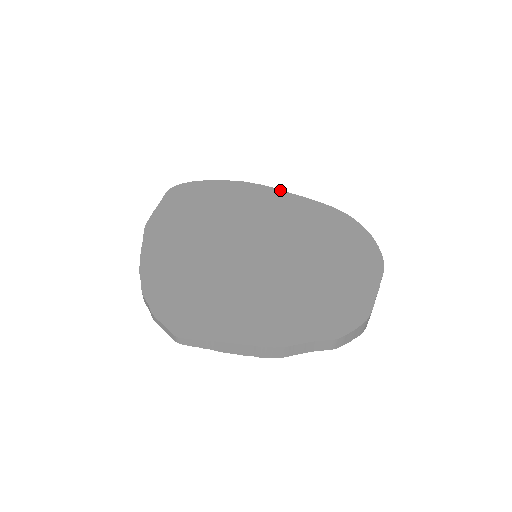
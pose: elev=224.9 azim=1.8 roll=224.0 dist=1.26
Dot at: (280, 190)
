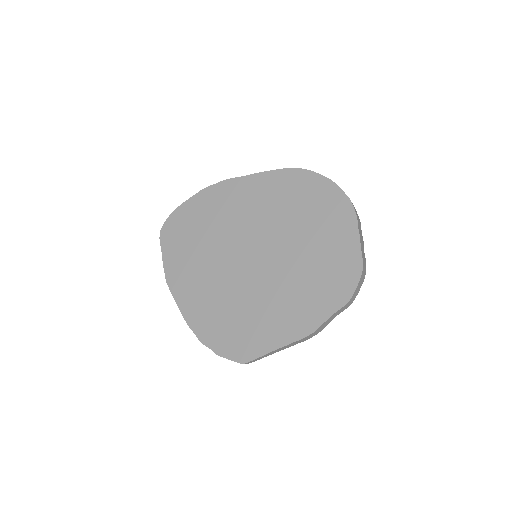
Dot at: (239, 177)
